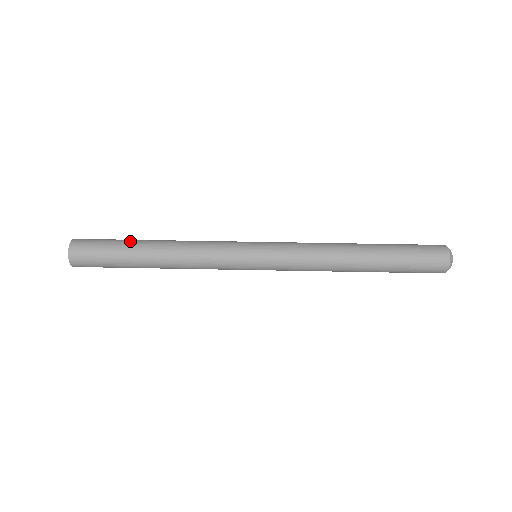
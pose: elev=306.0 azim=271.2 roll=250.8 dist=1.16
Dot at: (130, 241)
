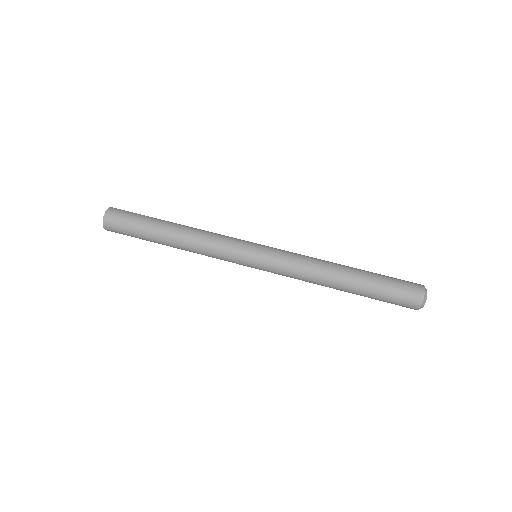
Dot at: (151, 227)
